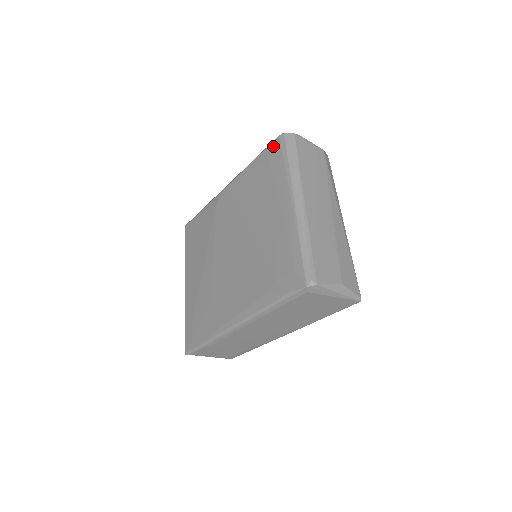
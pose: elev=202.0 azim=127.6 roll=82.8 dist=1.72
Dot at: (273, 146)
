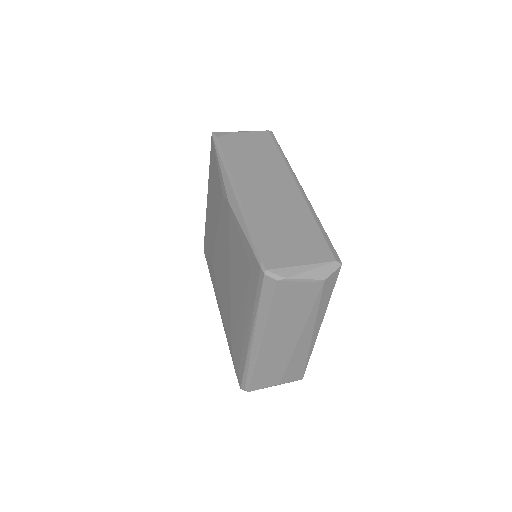
Dot at: (255, 265)
